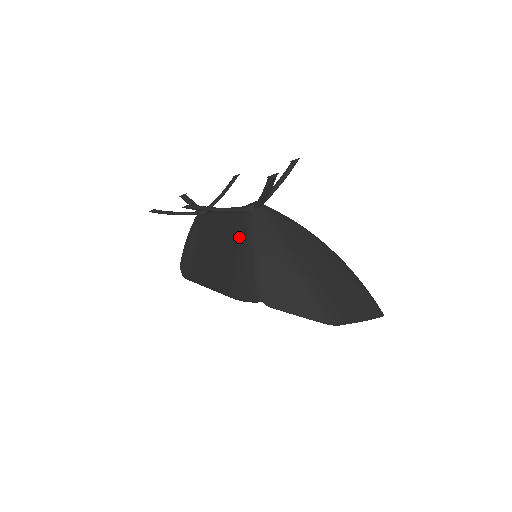
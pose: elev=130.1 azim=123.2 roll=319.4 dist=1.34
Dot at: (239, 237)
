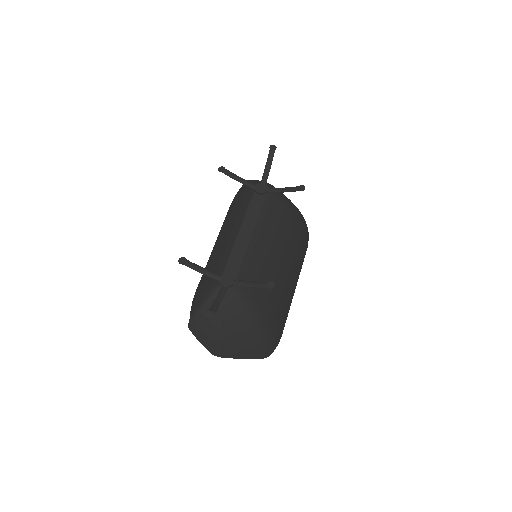
Dot at: (210, 284)
